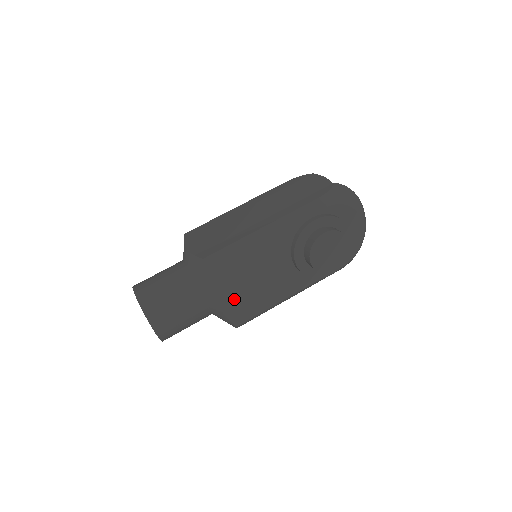
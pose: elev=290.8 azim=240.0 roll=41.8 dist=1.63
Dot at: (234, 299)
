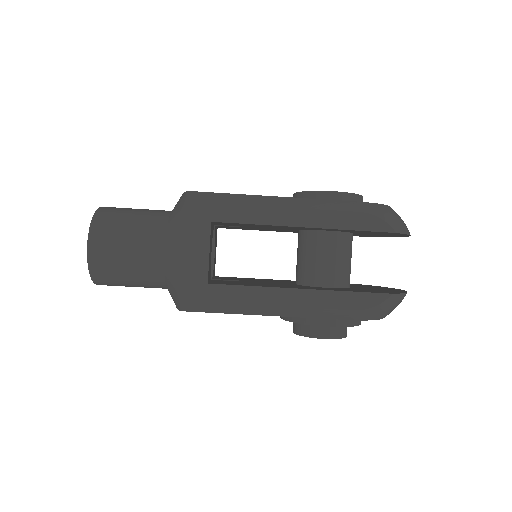
Dot at: occluded
